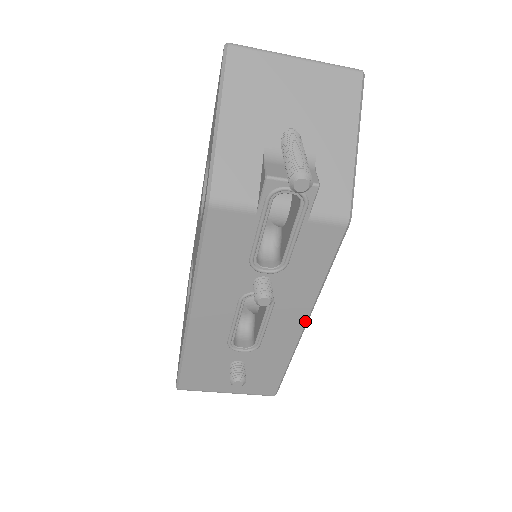
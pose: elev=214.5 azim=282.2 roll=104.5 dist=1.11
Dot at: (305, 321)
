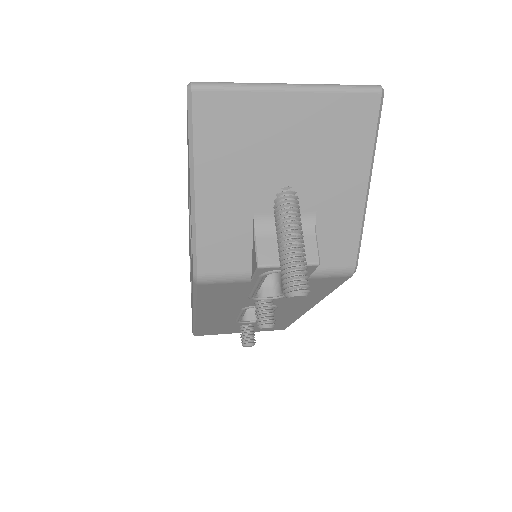
Dot at: (309, 308)
